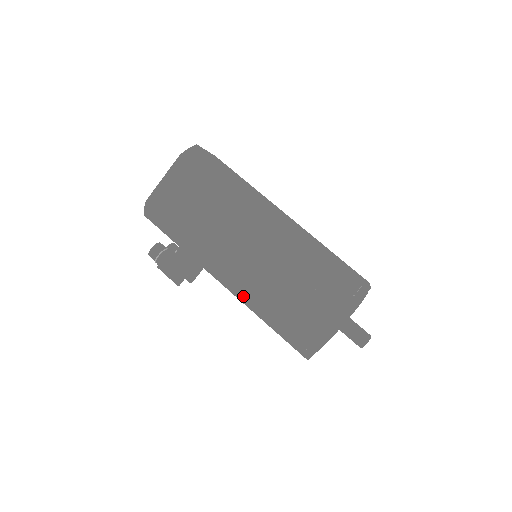
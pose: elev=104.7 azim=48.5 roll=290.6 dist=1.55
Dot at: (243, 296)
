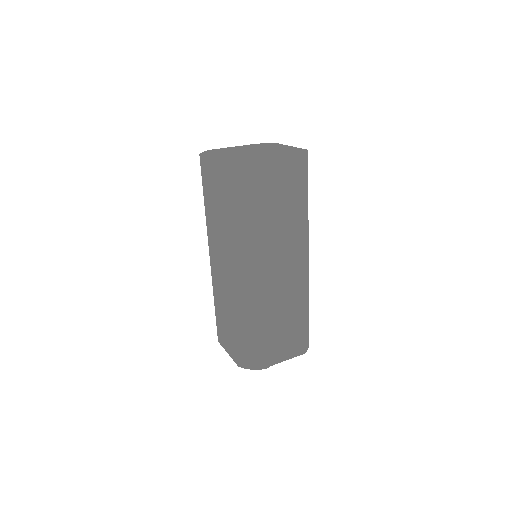
Dot at: occluded
